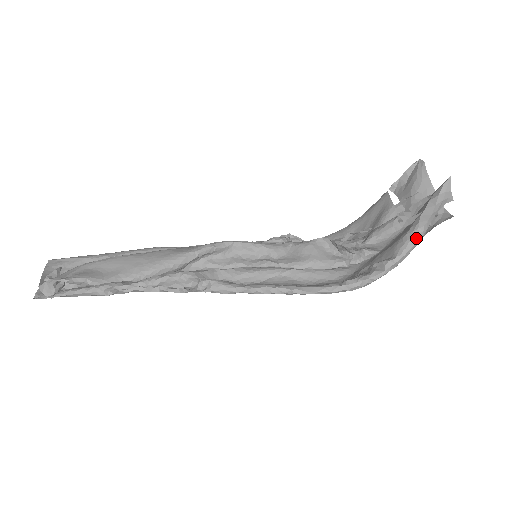
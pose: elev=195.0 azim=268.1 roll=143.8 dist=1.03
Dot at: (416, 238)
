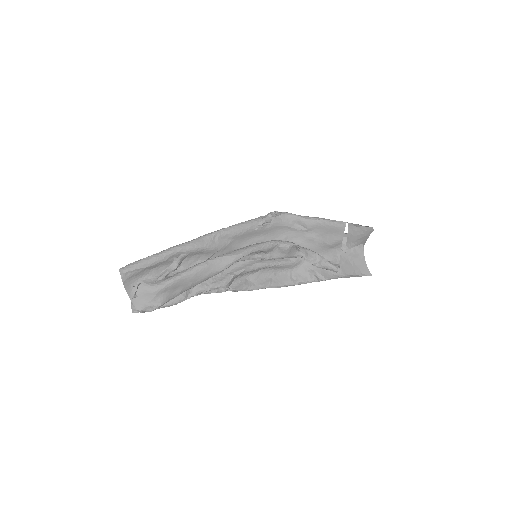
Dot at: occluded
